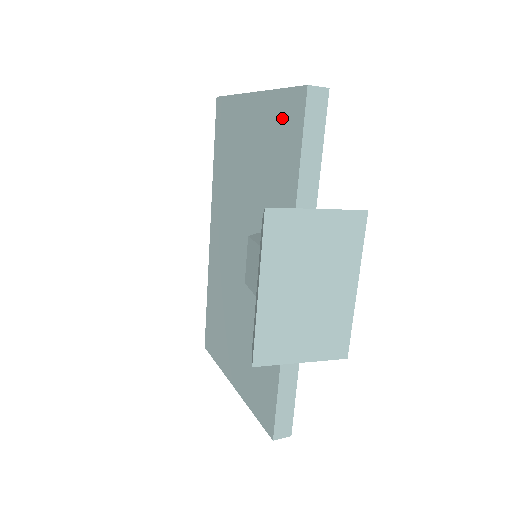
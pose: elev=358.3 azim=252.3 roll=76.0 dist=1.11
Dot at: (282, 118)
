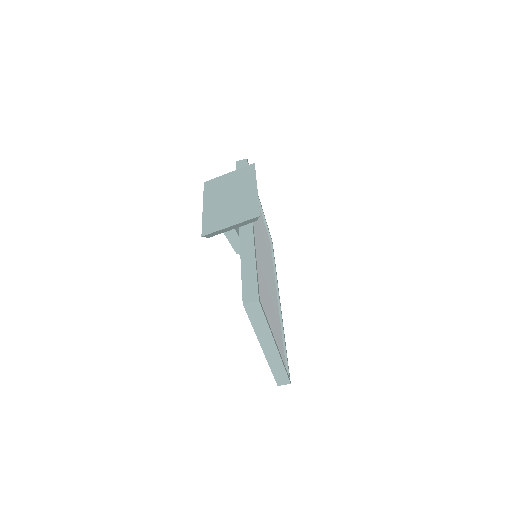
Dot at: occluded
